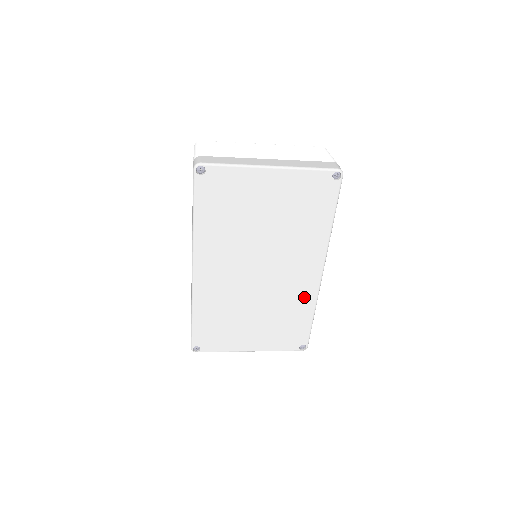
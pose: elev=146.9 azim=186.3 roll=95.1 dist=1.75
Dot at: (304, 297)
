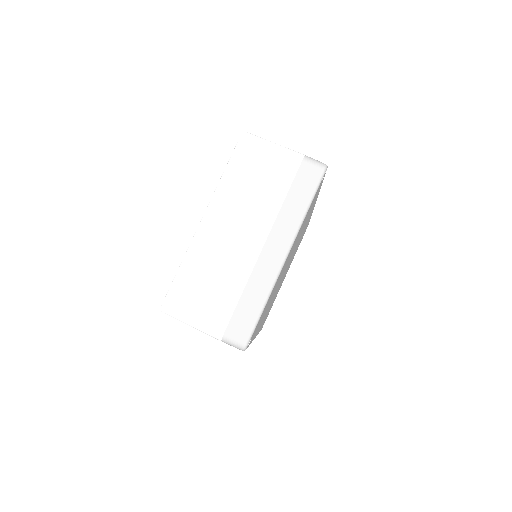
Dot at: occluded
